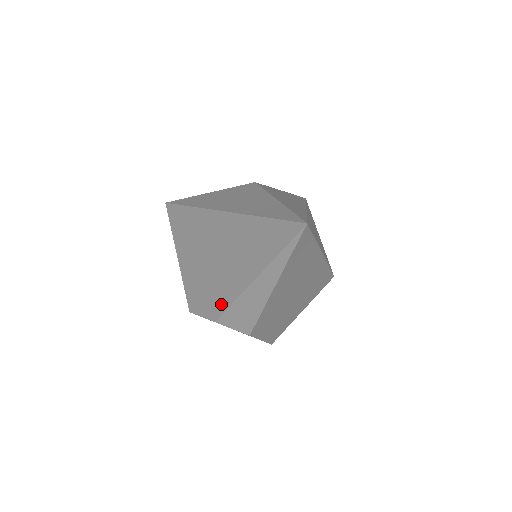
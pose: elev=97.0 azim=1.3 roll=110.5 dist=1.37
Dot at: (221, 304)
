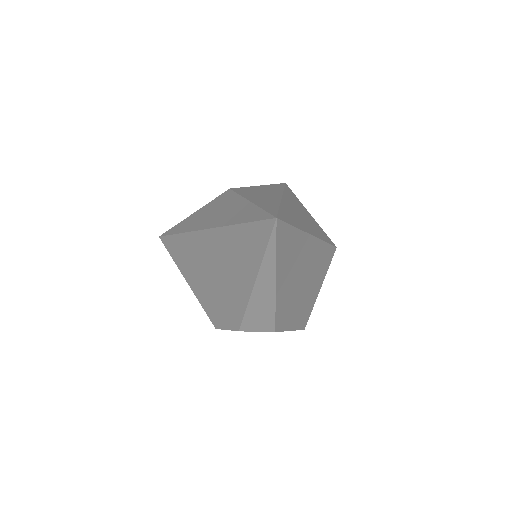
Dot at: (237, 313)
